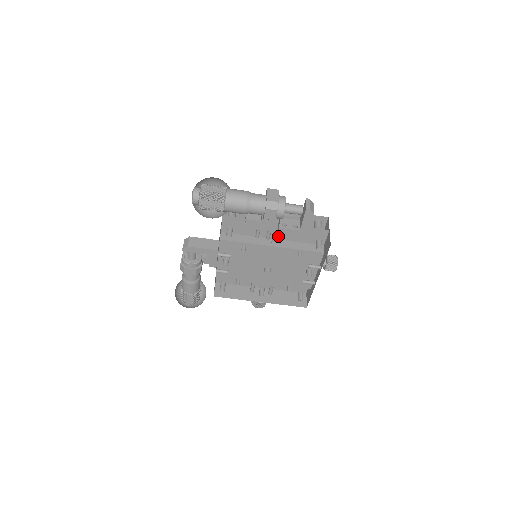
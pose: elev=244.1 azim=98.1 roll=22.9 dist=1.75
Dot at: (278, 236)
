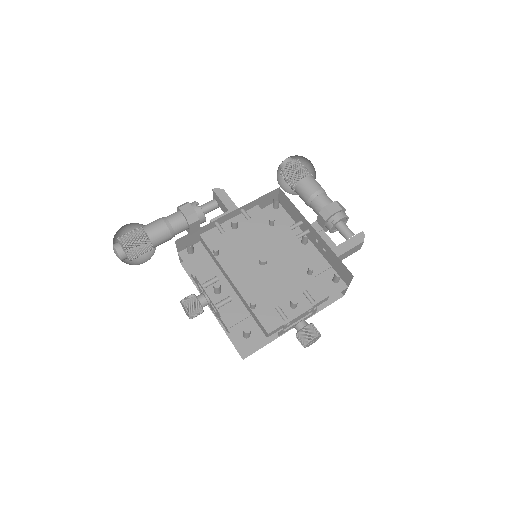
Dot at: (298, 255)
